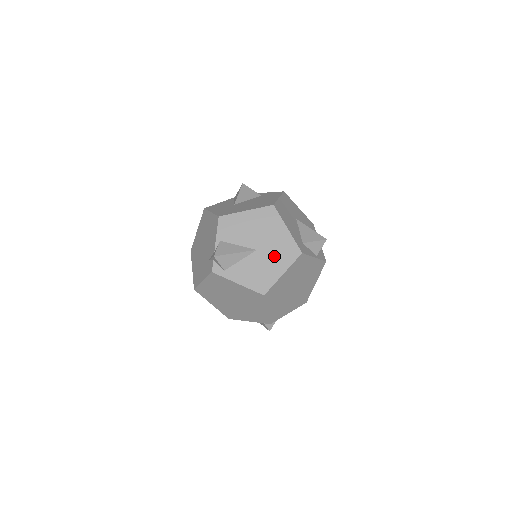
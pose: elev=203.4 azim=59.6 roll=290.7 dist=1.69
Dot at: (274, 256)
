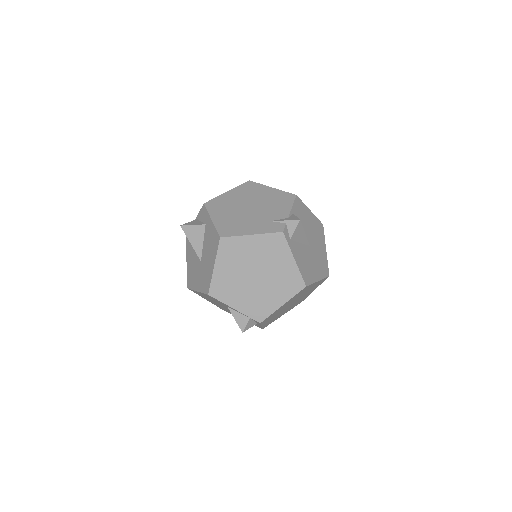
Dot at: (317, 261)
